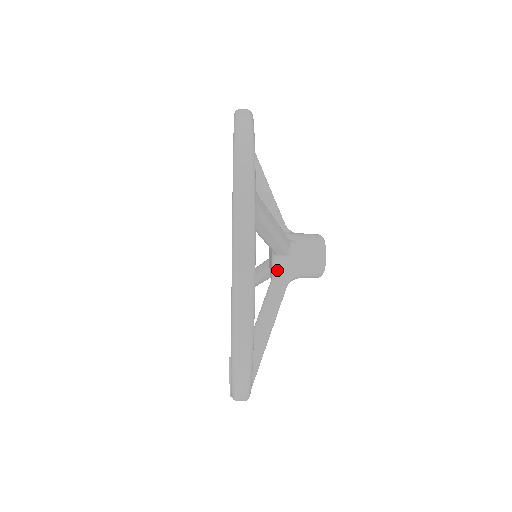
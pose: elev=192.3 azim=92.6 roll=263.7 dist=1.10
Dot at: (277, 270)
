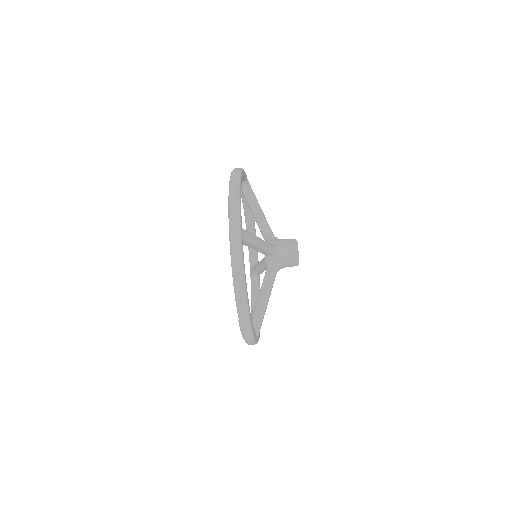
Dot at: (268, 264)
